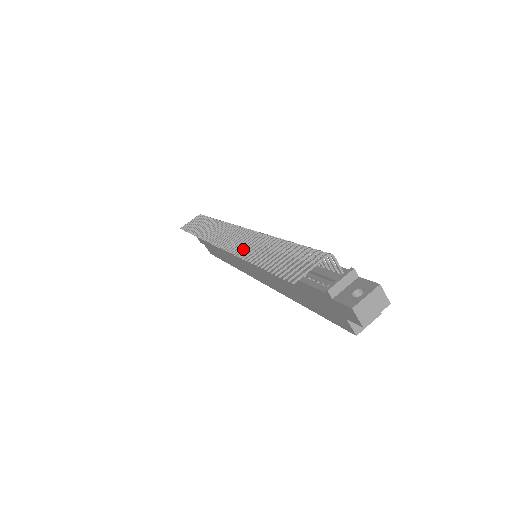
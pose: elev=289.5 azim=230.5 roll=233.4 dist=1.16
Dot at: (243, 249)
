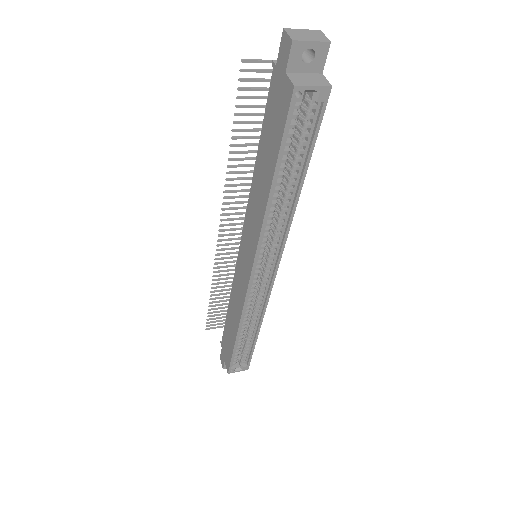
Dot at: (234, 191)
